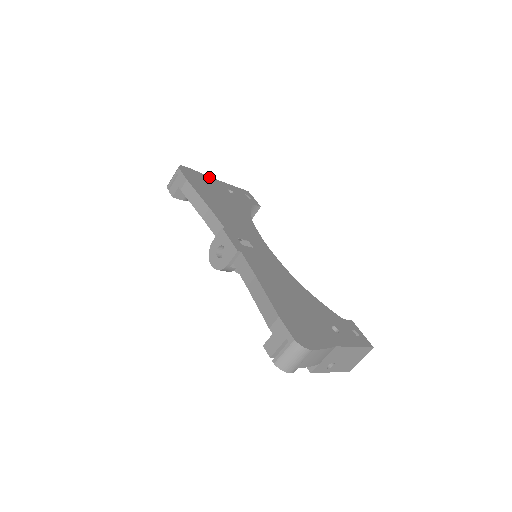
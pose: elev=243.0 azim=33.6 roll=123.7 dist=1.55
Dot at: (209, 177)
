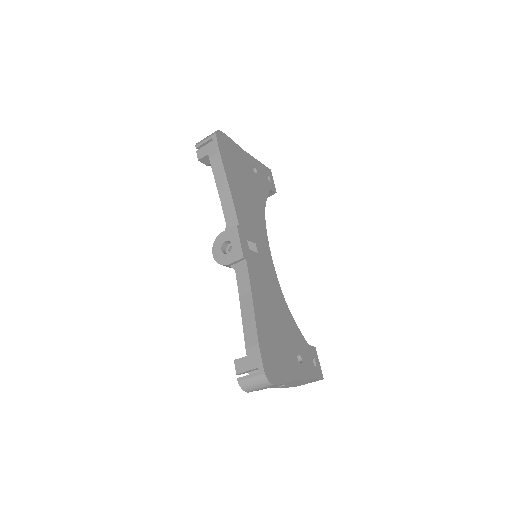
Dot at: (240, 148)
